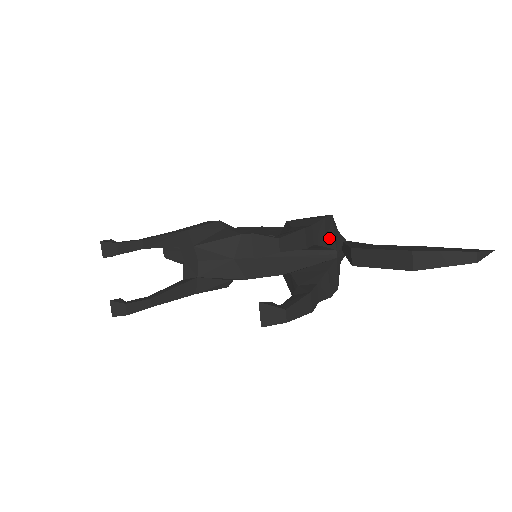
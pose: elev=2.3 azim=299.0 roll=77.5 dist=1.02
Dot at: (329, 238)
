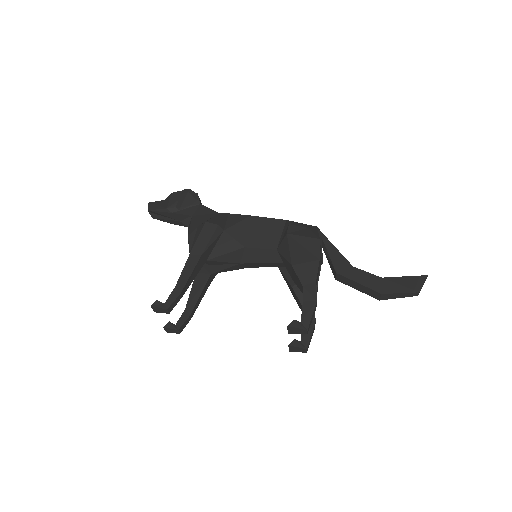
Dot at: occluded
